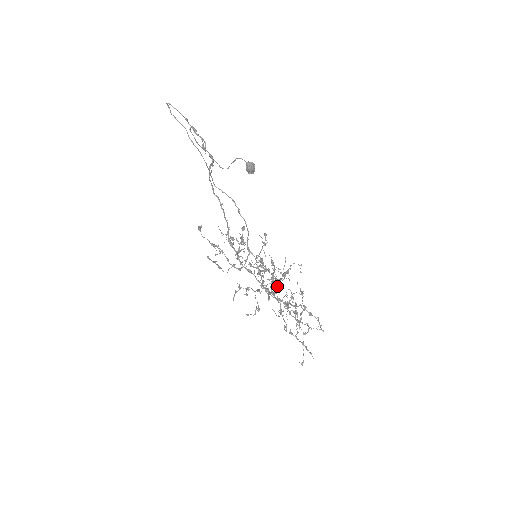
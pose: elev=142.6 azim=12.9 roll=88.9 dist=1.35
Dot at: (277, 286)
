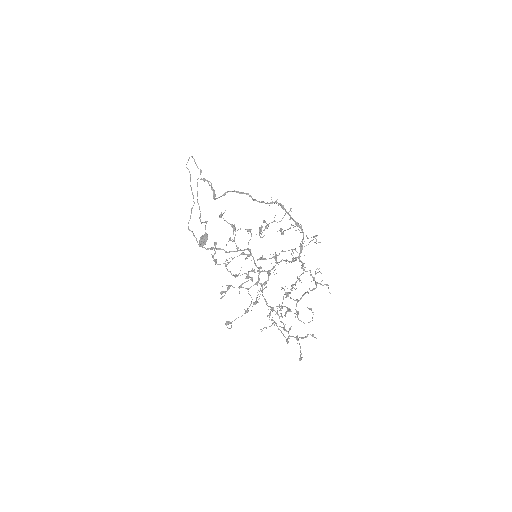
Dot at: (294, 260)
